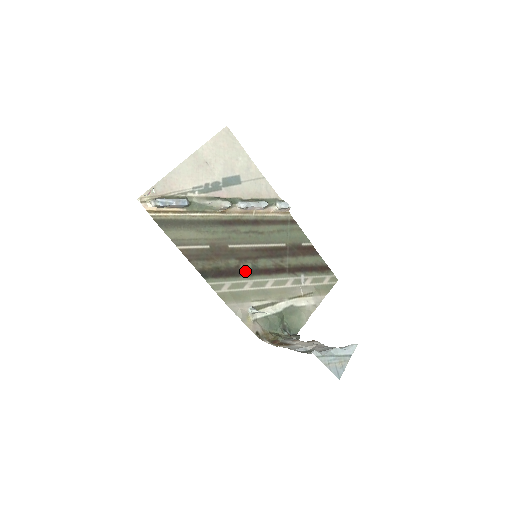
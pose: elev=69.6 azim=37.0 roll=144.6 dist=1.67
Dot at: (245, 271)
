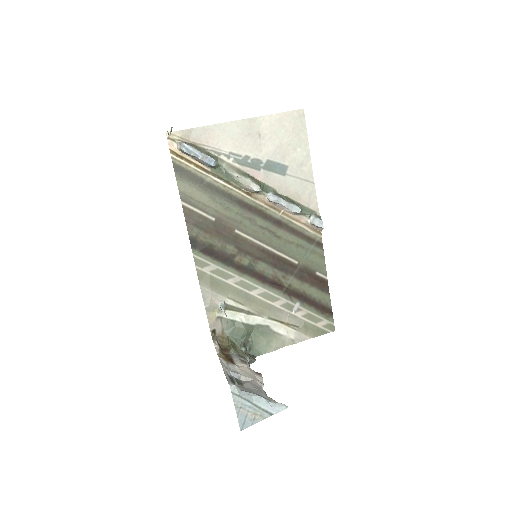
Dot at: (239, 264)
